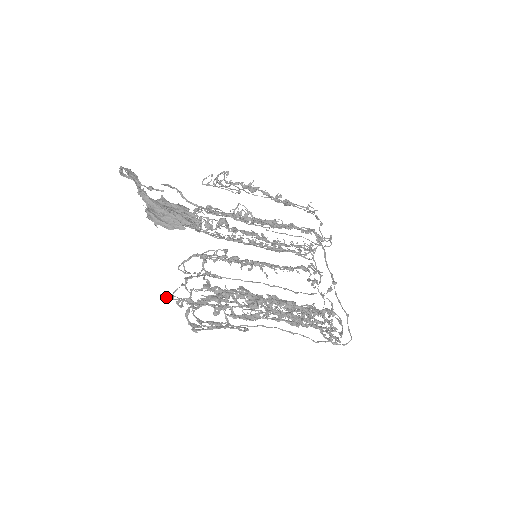
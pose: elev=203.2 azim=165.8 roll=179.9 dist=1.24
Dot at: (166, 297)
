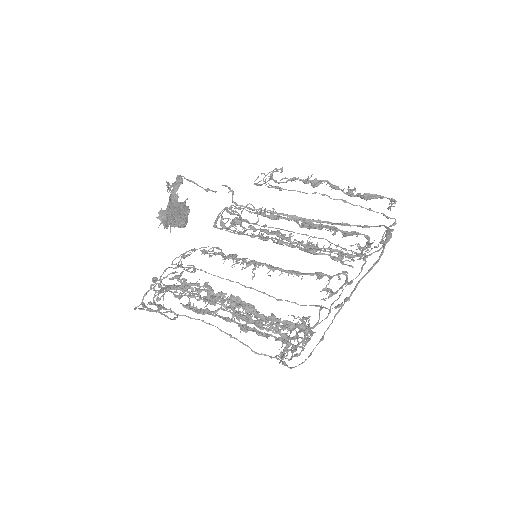
Dot at: (154, 280)
